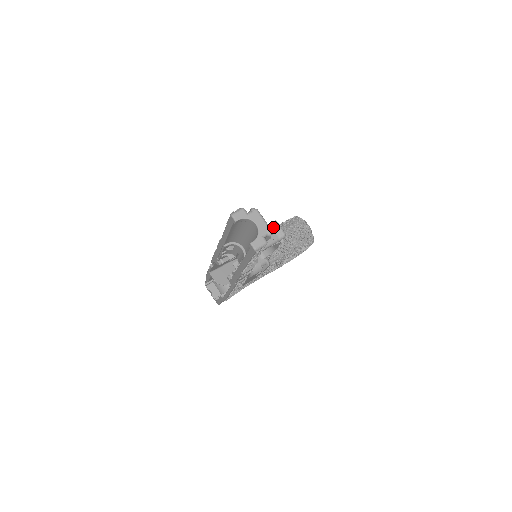
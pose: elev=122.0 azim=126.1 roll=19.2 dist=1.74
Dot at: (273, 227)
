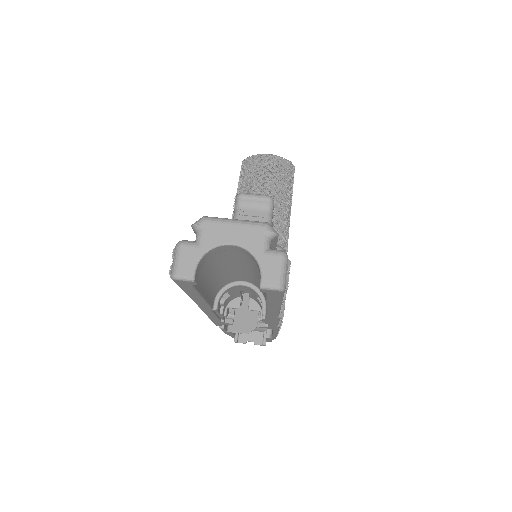
Dot at: (244, 206)
